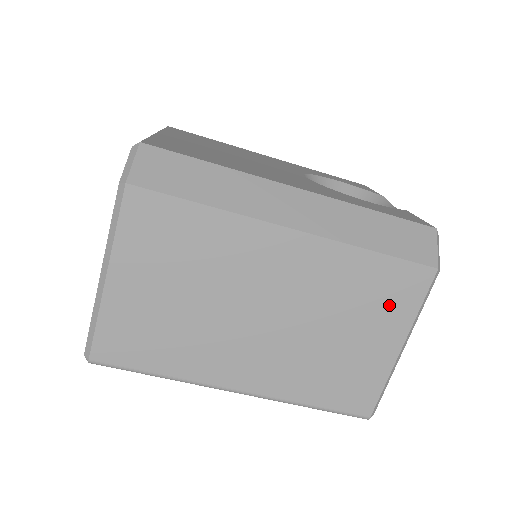
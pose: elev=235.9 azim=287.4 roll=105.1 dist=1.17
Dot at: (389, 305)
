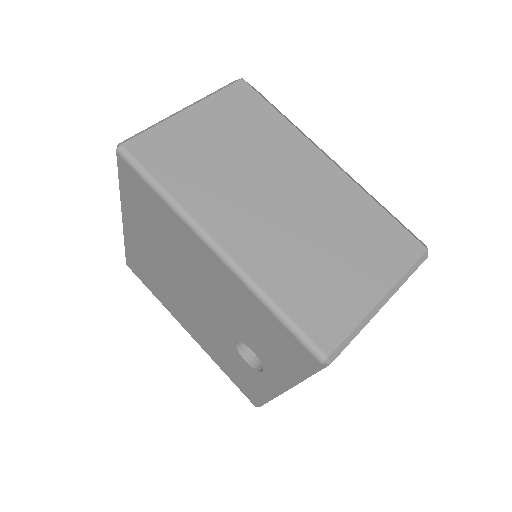
Dot at: (382, 253)
